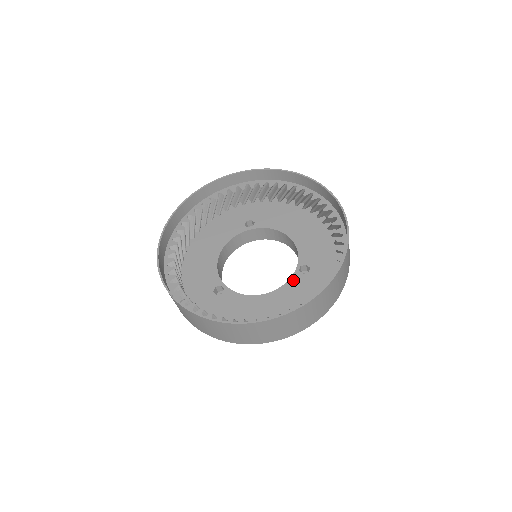
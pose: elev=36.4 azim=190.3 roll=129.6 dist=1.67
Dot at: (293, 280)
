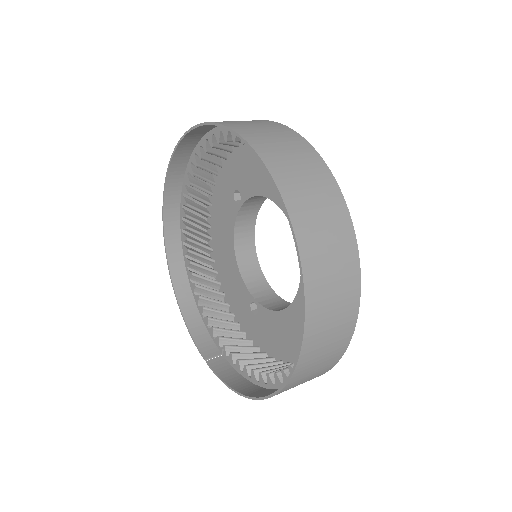
Dot at: occluded
